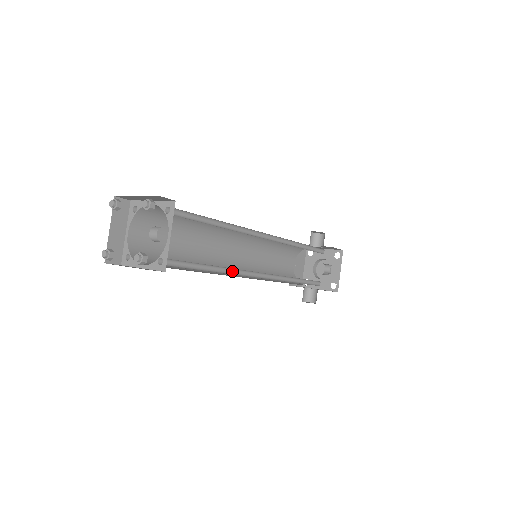
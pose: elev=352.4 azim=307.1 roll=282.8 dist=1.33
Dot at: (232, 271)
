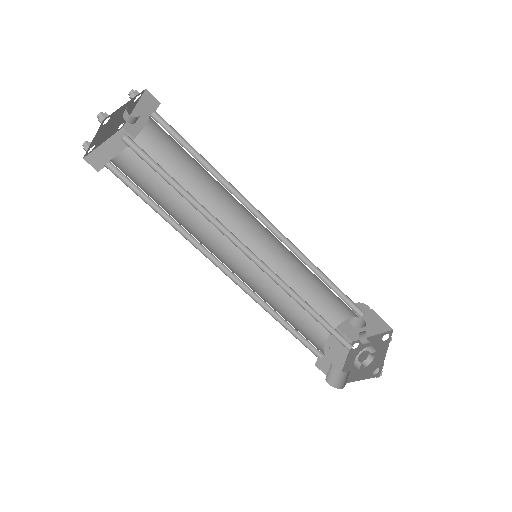
Dot at: (209, 219)
